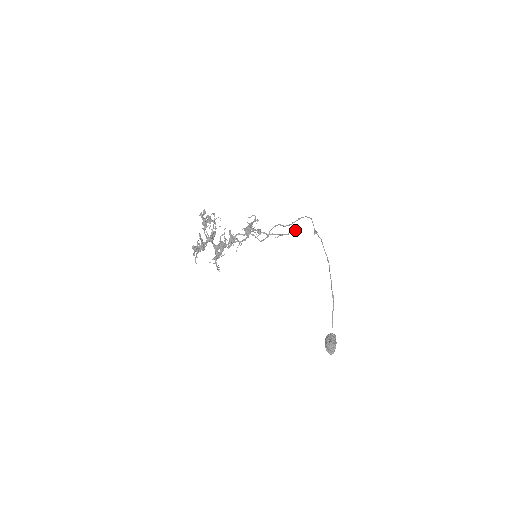
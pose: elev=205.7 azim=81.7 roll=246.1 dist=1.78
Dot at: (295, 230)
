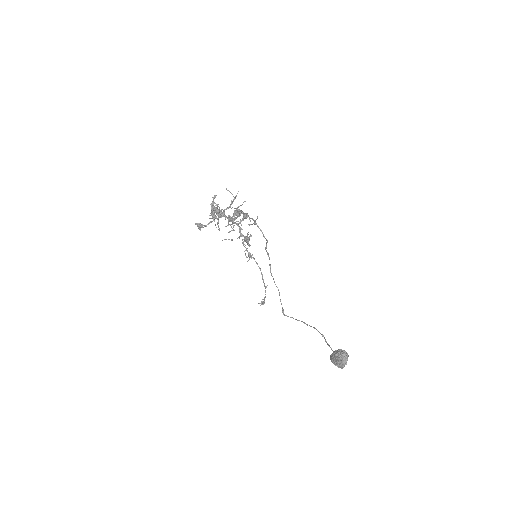
Dot at: (264, 302)
